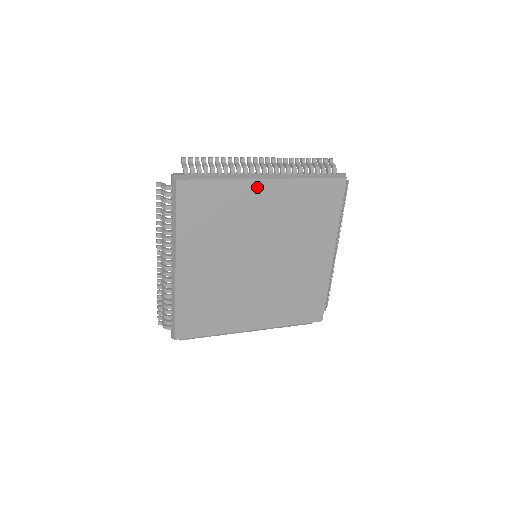
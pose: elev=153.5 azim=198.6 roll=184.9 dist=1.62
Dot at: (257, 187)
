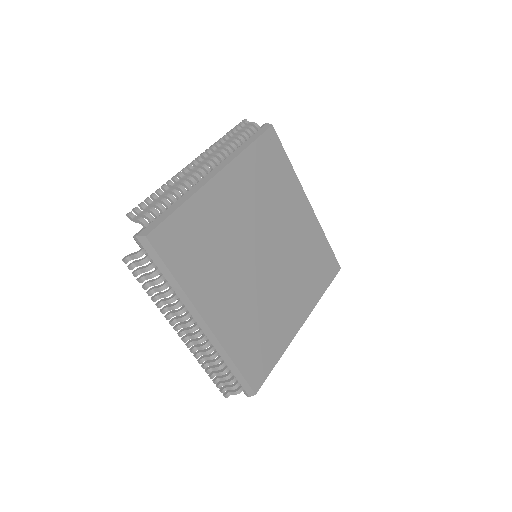
Dot at: (302, 199)
